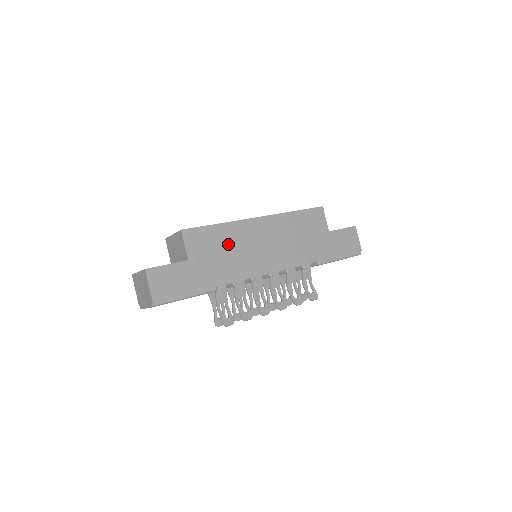
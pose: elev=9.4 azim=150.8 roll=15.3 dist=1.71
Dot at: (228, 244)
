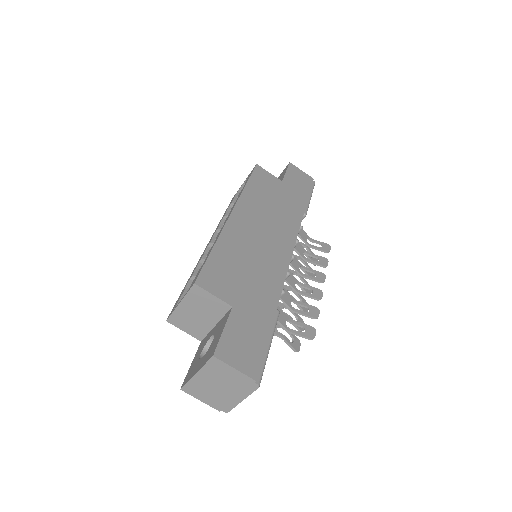
Dot at: (240, 259)
